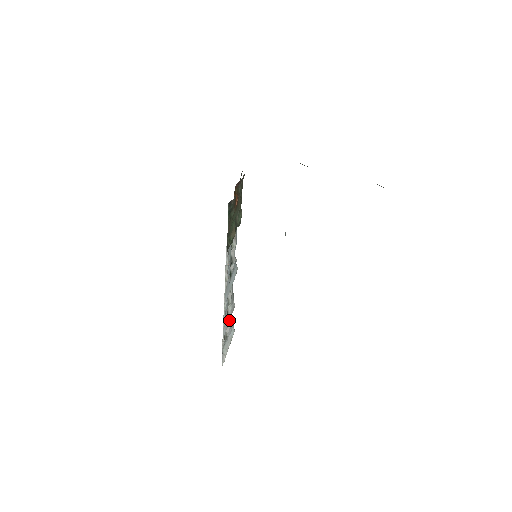
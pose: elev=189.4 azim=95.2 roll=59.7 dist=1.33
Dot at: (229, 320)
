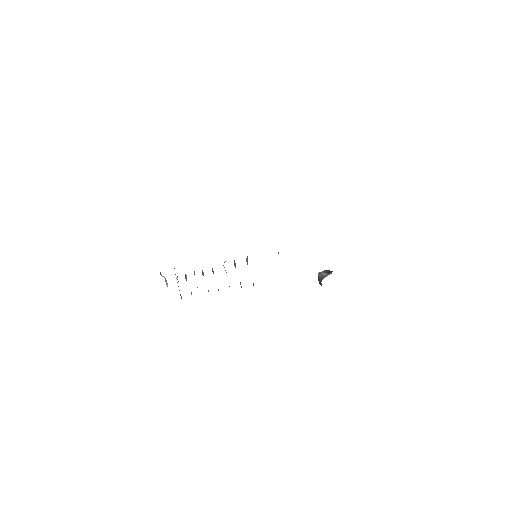
Dot at: occluded
